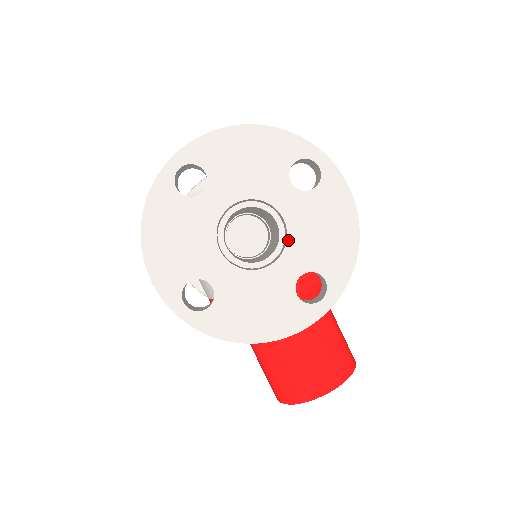
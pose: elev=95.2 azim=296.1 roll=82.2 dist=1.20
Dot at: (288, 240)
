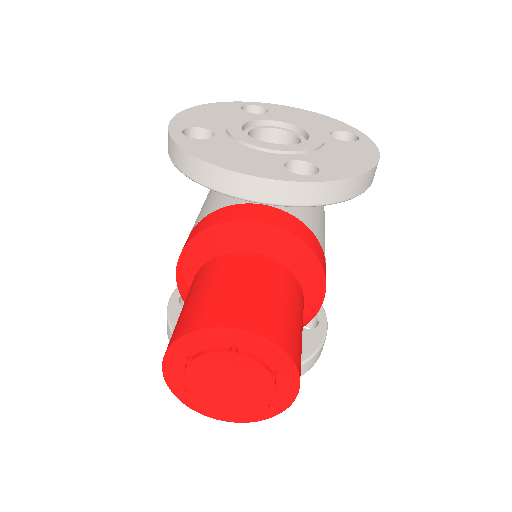
Dot at: (303, 143)
